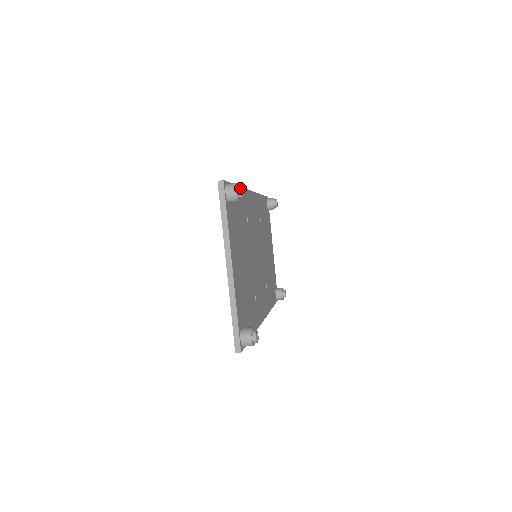
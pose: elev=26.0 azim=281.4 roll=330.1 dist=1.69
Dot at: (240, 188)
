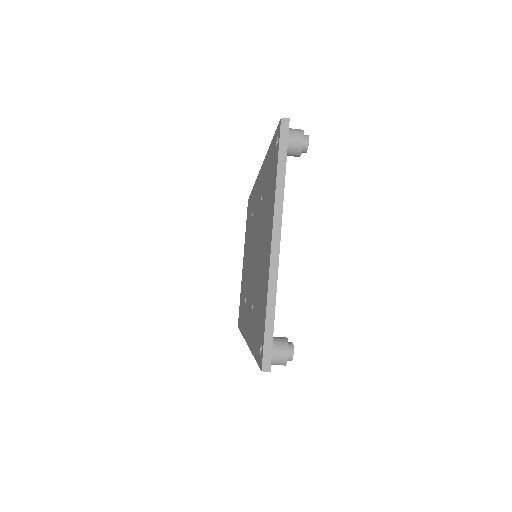
Dot at: (307, 137)
